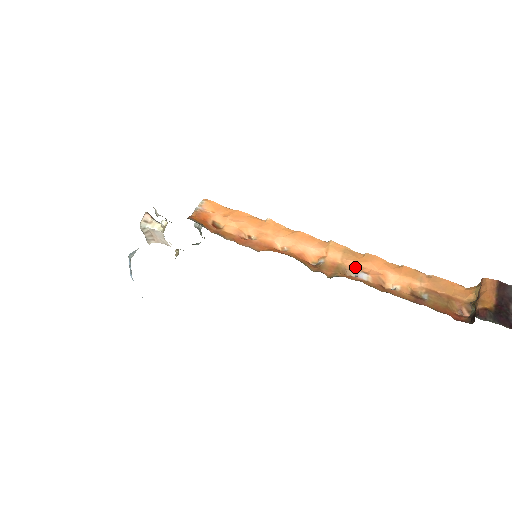
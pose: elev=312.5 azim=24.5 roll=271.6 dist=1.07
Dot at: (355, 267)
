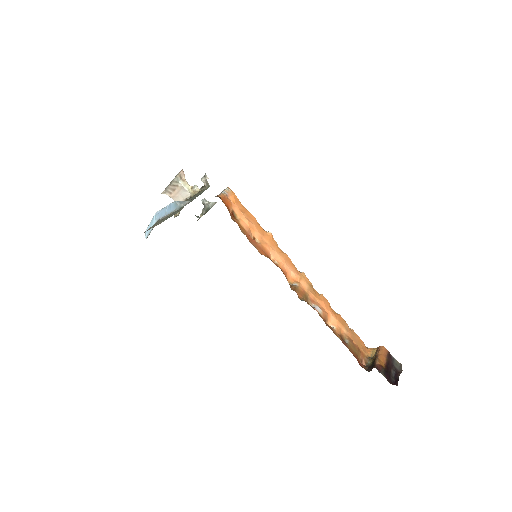
Dot at: (314, 300)
